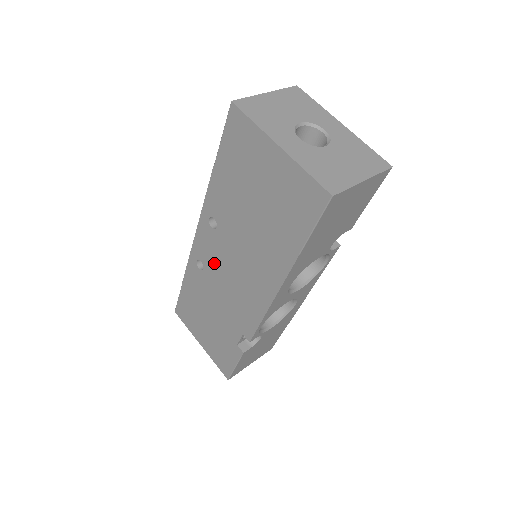
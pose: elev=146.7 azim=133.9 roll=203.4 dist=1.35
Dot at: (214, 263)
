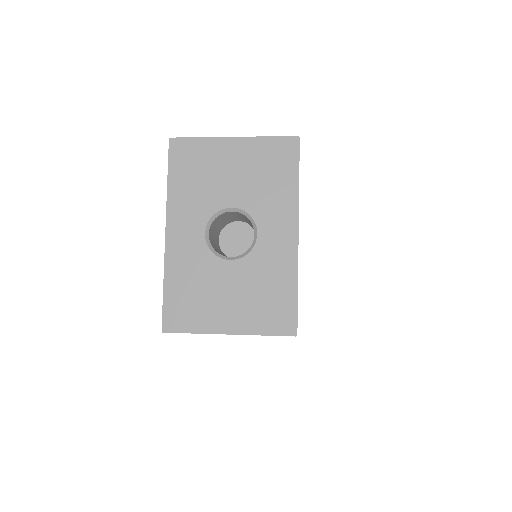
Dot at: occluded
